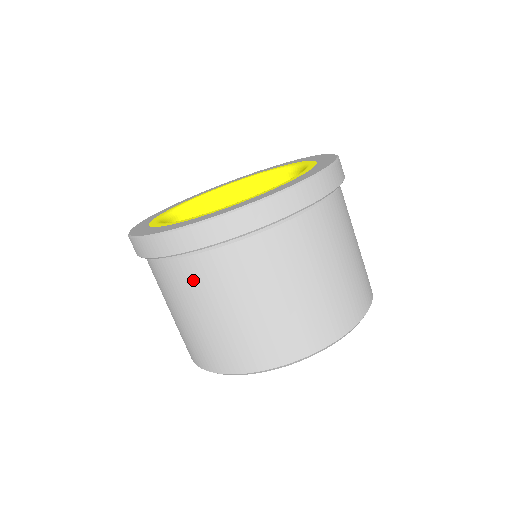
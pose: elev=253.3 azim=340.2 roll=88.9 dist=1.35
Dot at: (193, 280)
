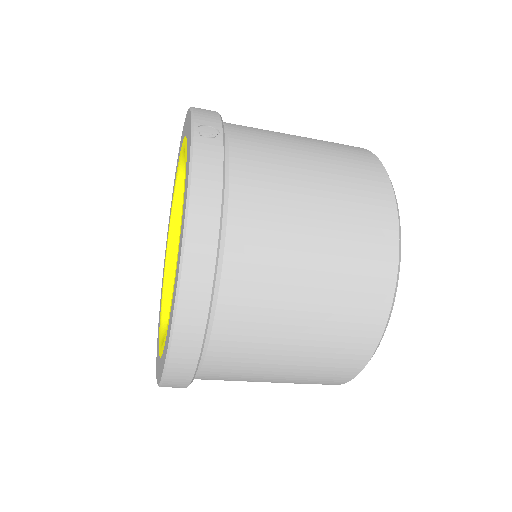
Dot at: occluded
